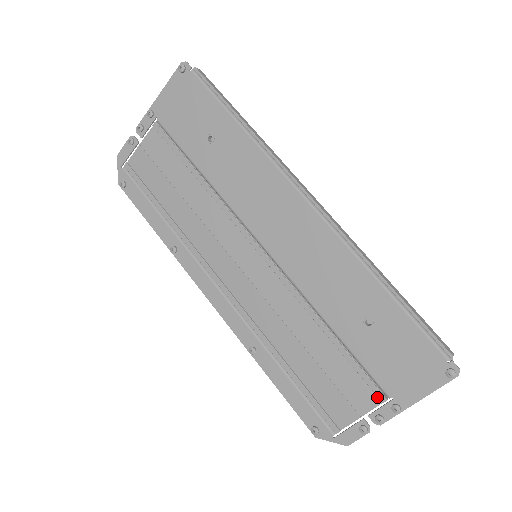
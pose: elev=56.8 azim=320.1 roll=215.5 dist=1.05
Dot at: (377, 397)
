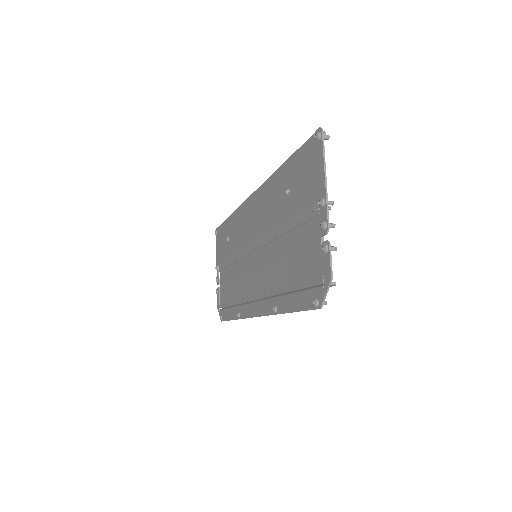
Dot at: (317, 217)
